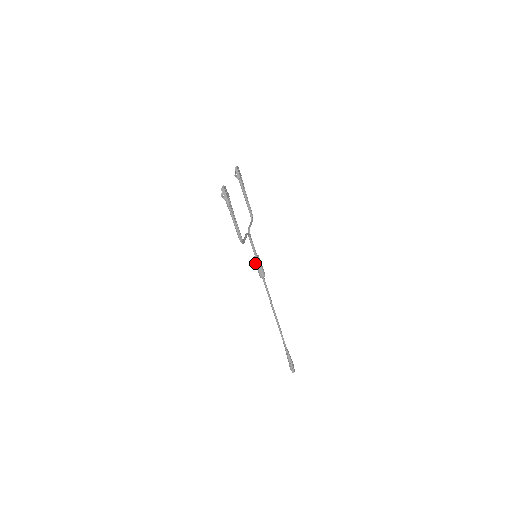
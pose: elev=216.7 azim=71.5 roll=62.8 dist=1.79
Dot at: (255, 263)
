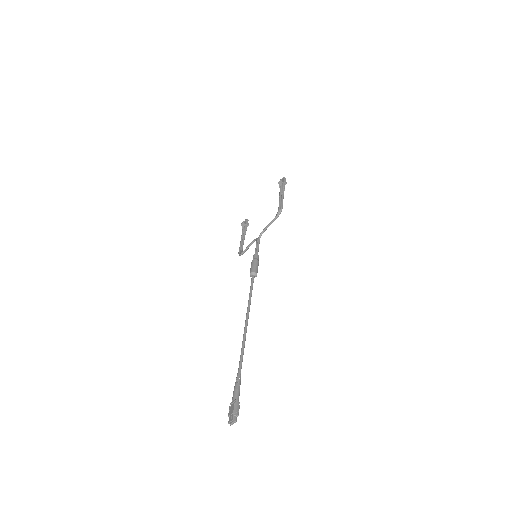
Dot at: (254, 258)
